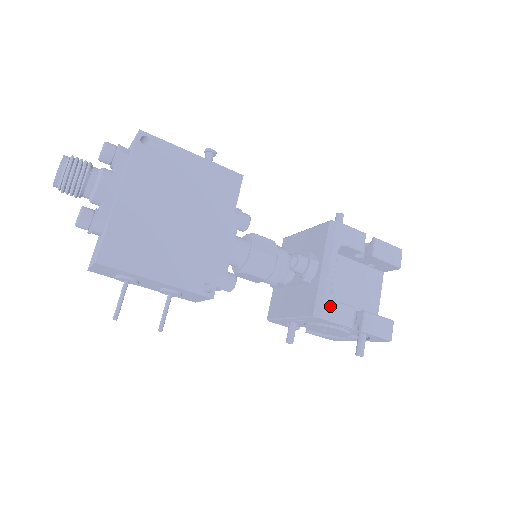
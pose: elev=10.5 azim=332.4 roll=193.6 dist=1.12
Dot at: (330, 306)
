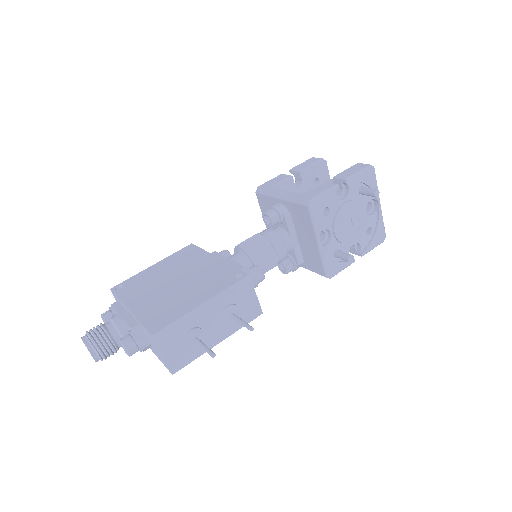
Dot at: (308, 194)
